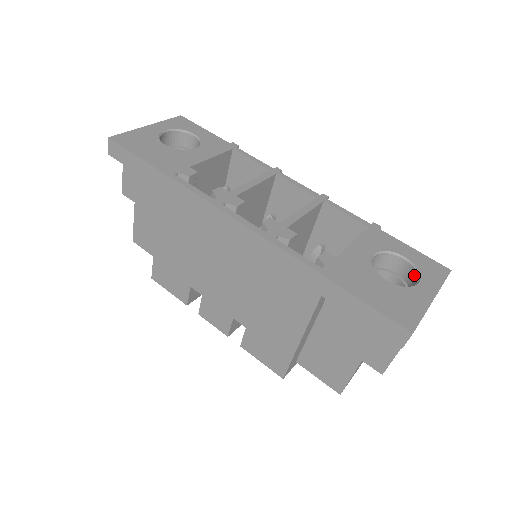
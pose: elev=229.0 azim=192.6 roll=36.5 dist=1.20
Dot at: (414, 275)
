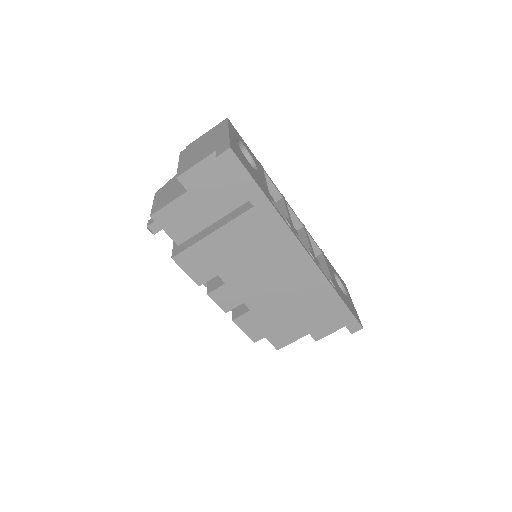
Dot at: occluded
